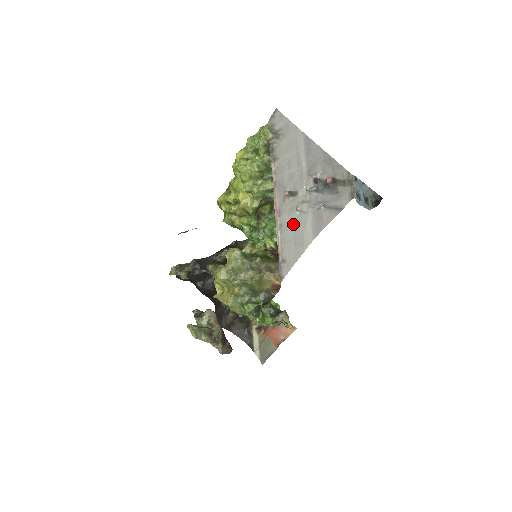
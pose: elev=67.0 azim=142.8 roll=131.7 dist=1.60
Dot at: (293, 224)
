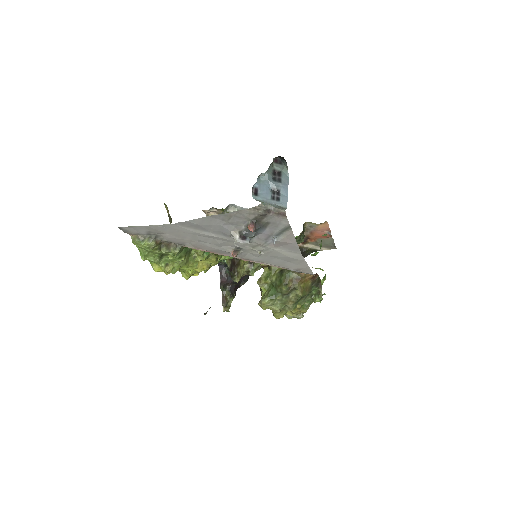
Dot at: (269, 258)
